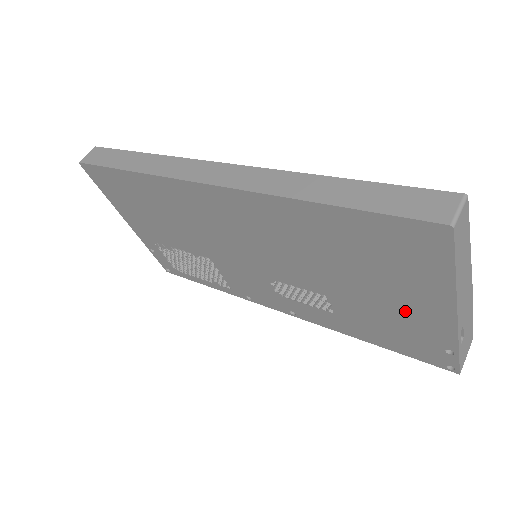
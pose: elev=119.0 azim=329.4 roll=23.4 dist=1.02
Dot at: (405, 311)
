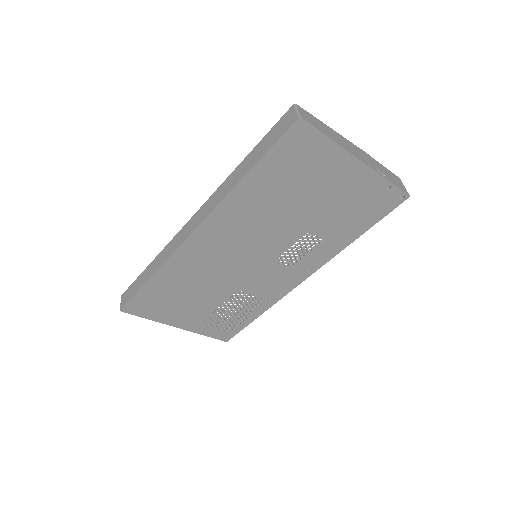
Dot at: (343, 190)
